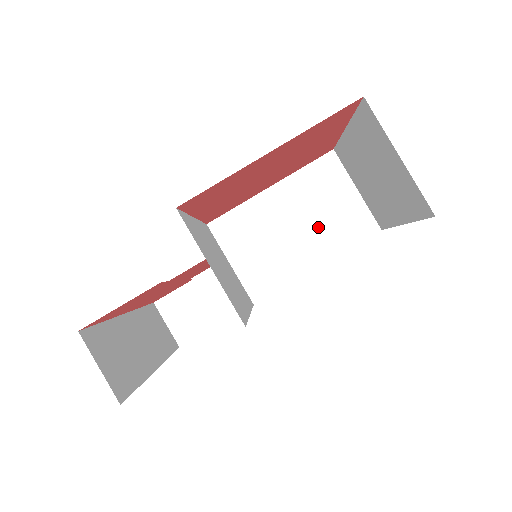
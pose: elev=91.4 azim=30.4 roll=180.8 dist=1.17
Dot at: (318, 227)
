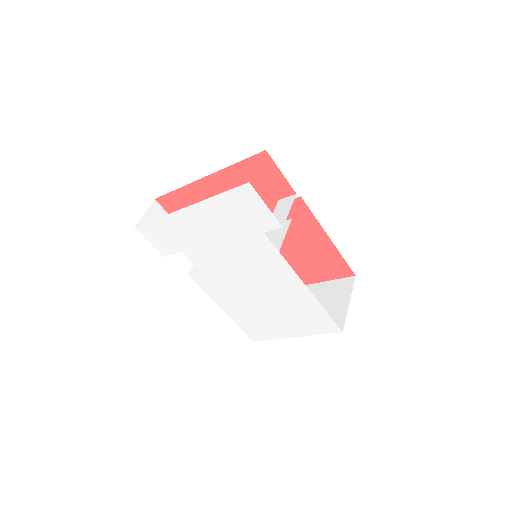
Dot at: occluded
